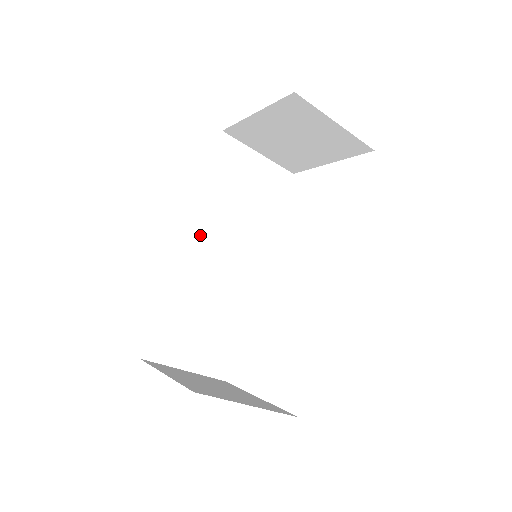
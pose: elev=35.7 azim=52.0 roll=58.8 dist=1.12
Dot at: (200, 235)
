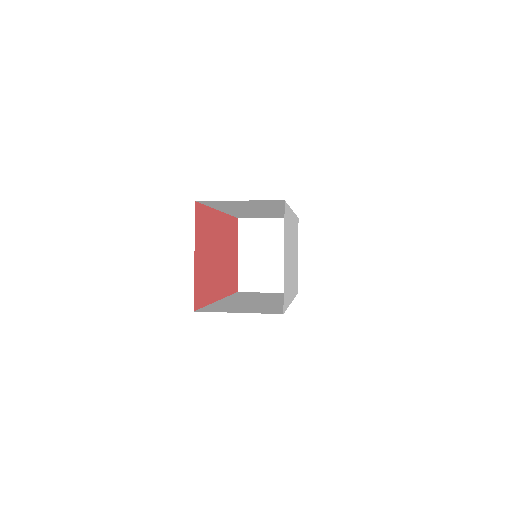
Dot at: (230, 210)
